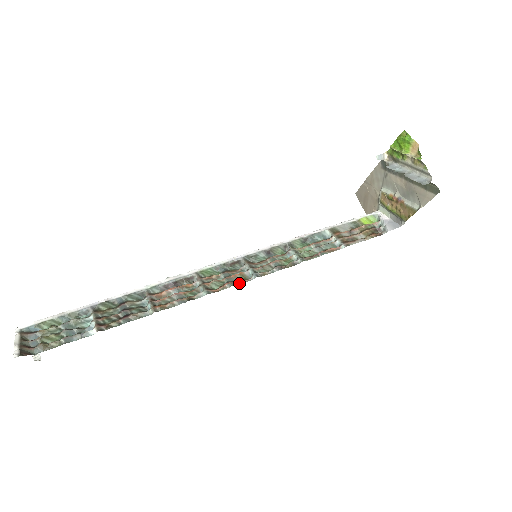
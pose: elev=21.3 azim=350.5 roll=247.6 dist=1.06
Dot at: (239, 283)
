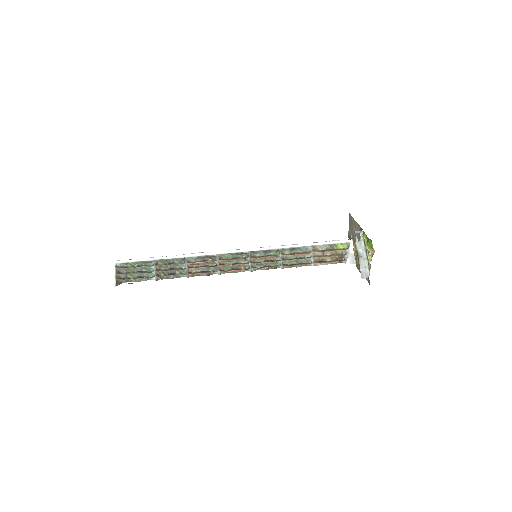
Dot at: (240, 271)
